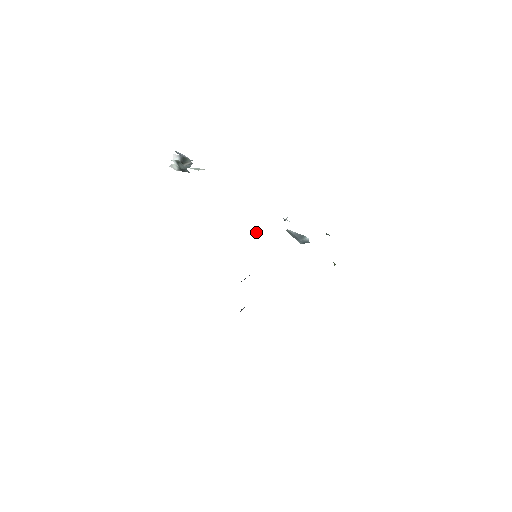
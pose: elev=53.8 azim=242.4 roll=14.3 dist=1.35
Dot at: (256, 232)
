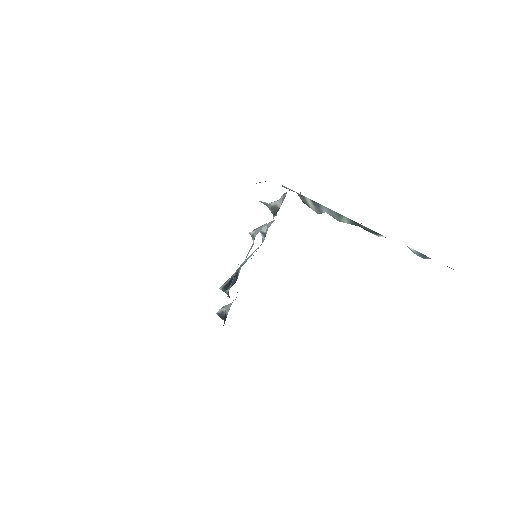
Dot at: (255, 230)
